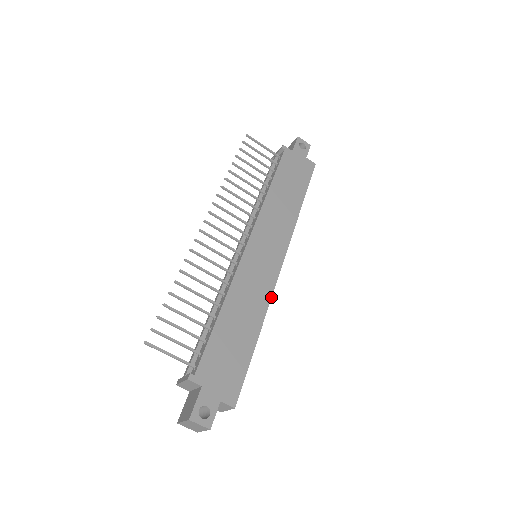
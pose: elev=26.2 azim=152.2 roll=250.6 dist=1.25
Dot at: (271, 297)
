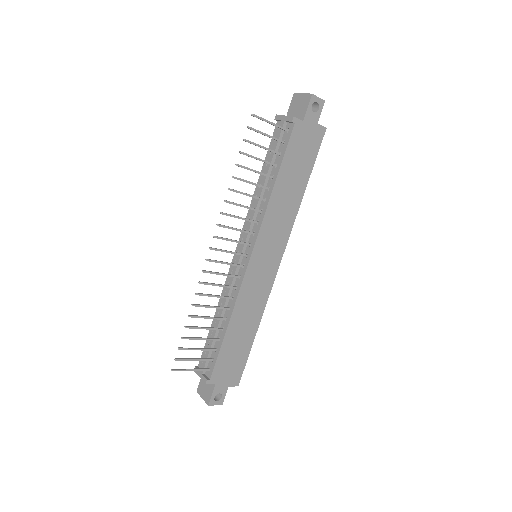
Dot at: occluded
